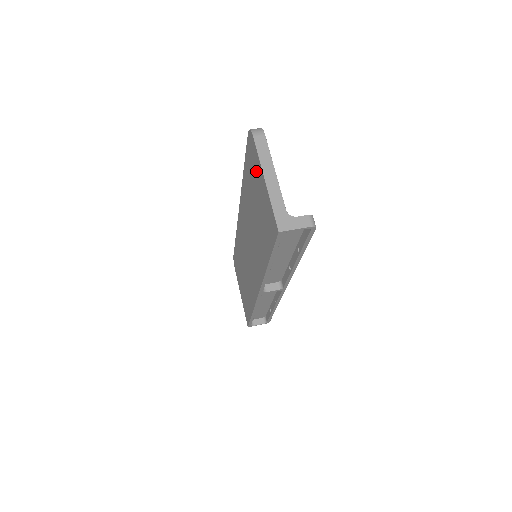
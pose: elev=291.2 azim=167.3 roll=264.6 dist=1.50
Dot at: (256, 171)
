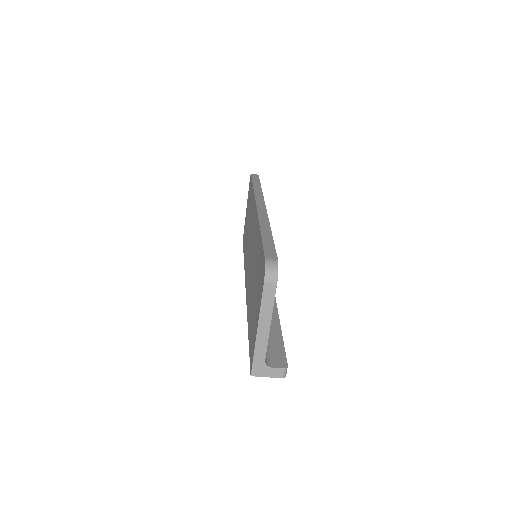
Dot at: (259, 295)
